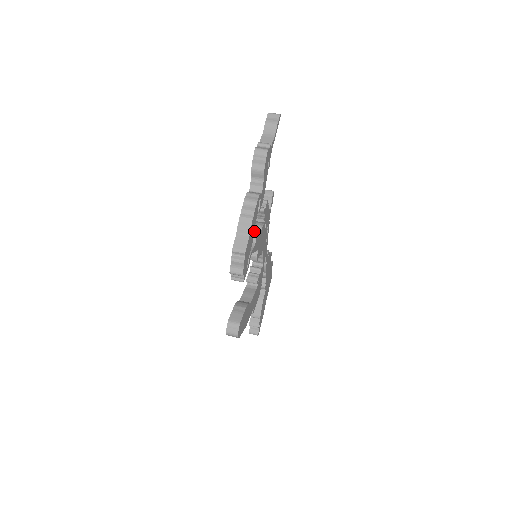
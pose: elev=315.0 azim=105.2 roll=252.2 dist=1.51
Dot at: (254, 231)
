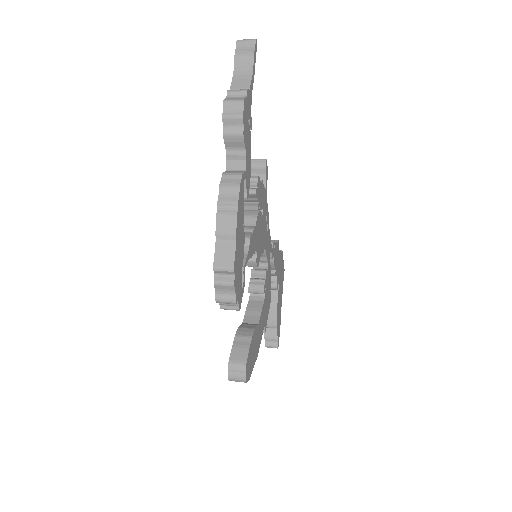
Dot at: (243, 230)
